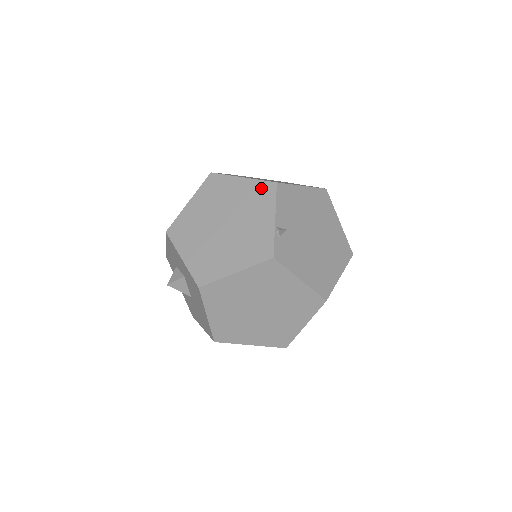
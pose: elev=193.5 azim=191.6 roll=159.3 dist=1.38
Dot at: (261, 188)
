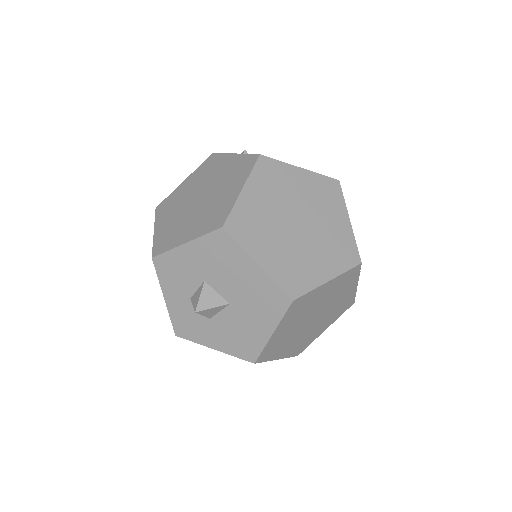
Dot at: (205, 165)
